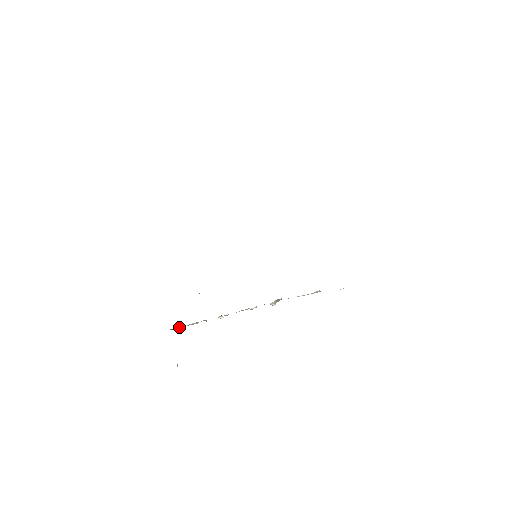
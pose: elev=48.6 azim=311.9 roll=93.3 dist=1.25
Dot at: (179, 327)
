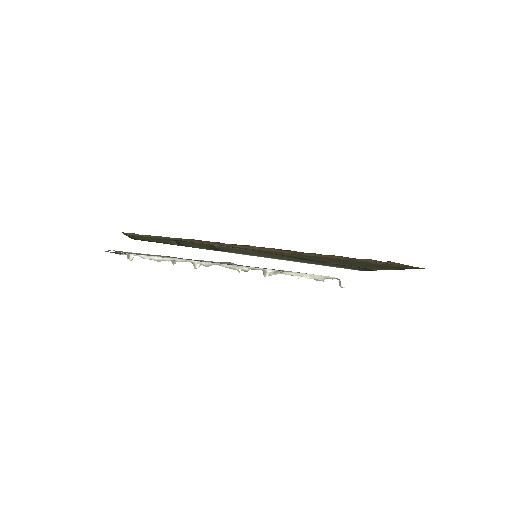
Dot at: (133, 256)
